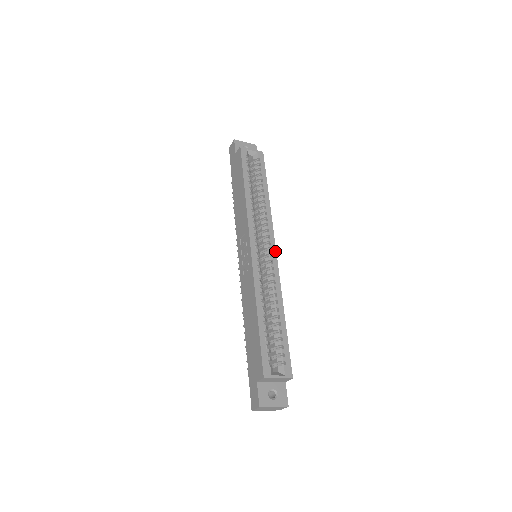
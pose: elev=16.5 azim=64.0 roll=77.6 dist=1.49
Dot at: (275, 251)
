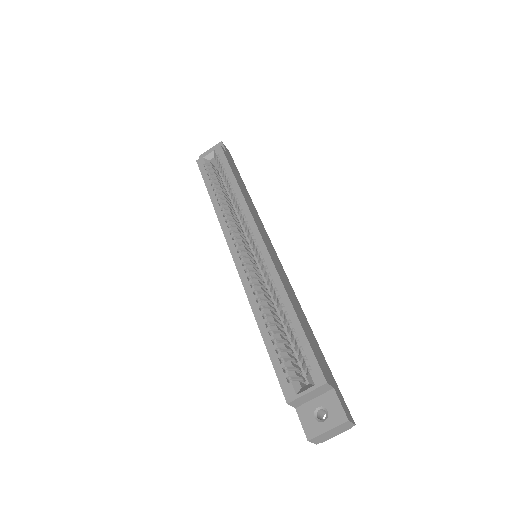
Dot at: (261, 239)
